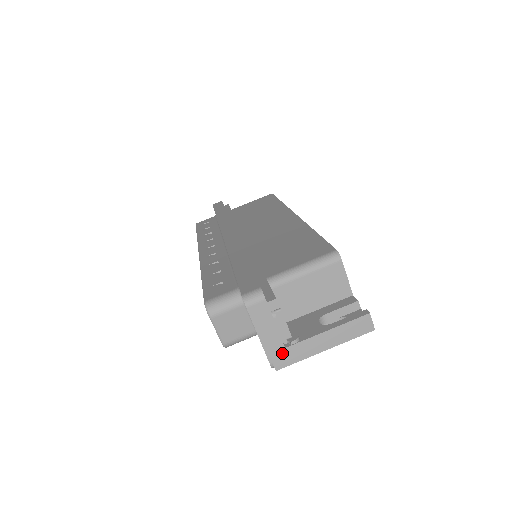
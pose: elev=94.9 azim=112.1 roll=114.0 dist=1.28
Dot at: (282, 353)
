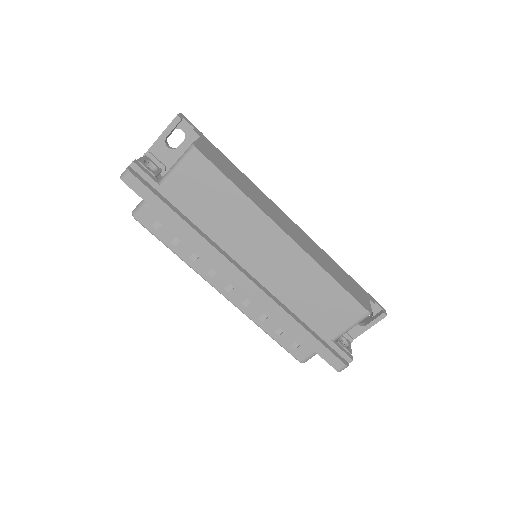
Dot at: occluded
